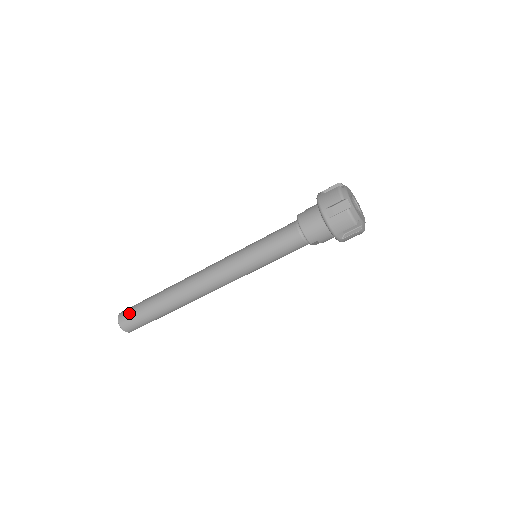
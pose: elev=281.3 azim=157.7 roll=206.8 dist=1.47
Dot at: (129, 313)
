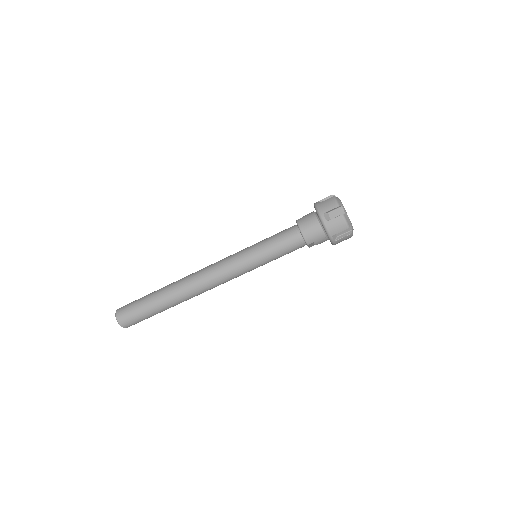
Dot at: (128, 308)
